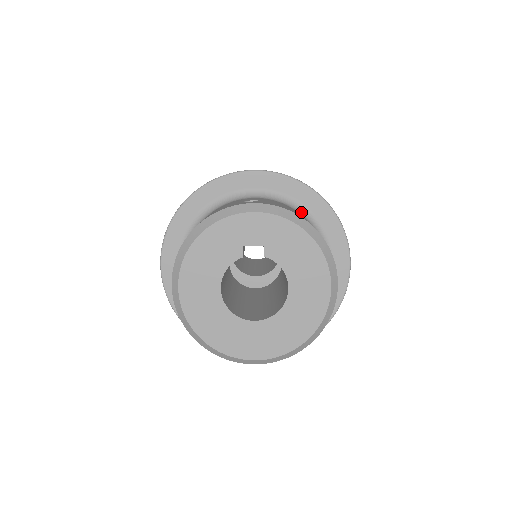
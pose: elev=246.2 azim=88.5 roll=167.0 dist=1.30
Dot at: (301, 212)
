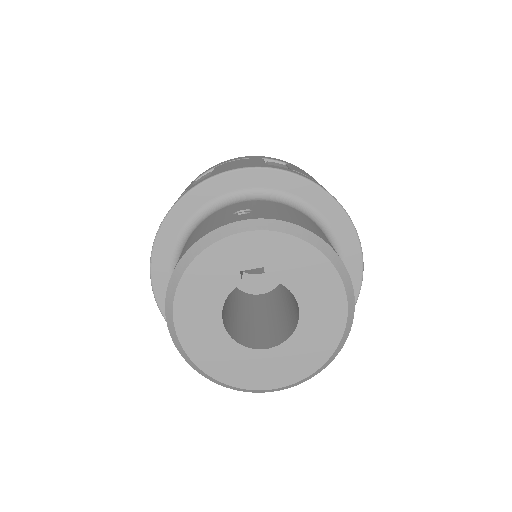
Dot at: (299, 208)
